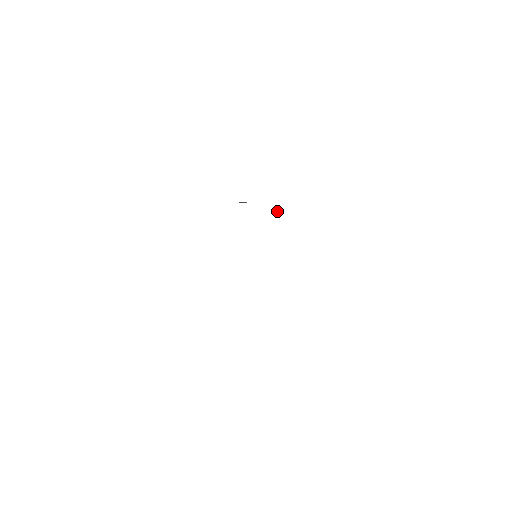
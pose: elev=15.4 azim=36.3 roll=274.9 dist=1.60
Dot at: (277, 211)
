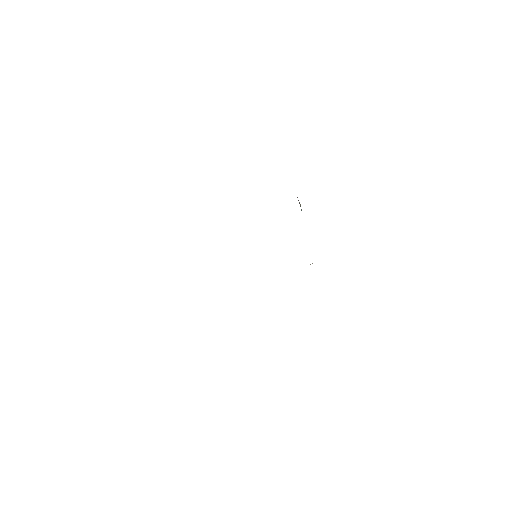
Dot at: occluded
